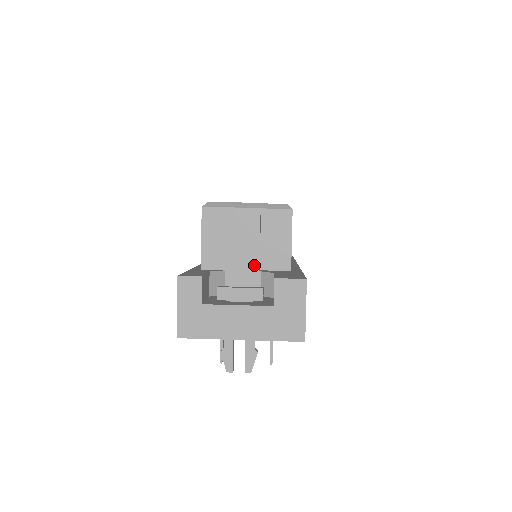
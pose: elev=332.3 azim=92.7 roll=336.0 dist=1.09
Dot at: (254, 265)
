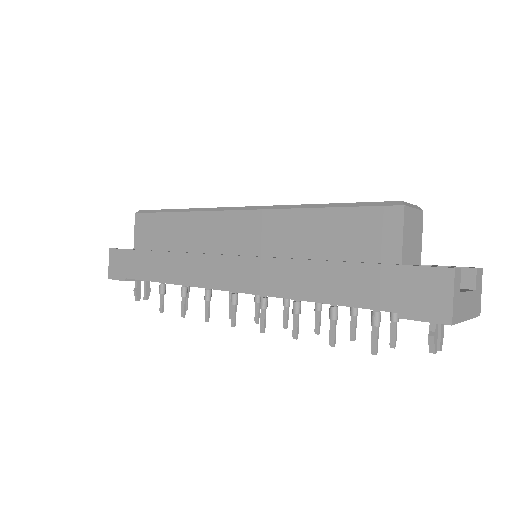
Dot at: (419, 260)
